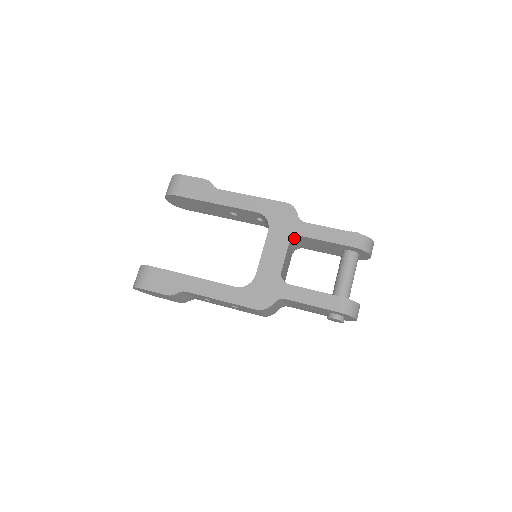
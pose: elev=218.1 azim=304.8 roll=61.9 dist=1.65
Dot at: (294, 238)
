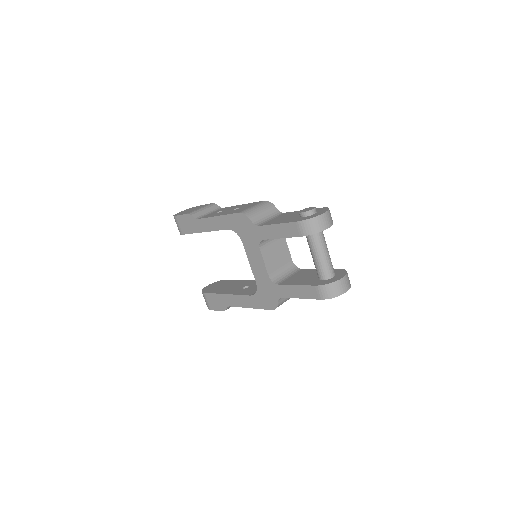
Dot at: (261, 241)
